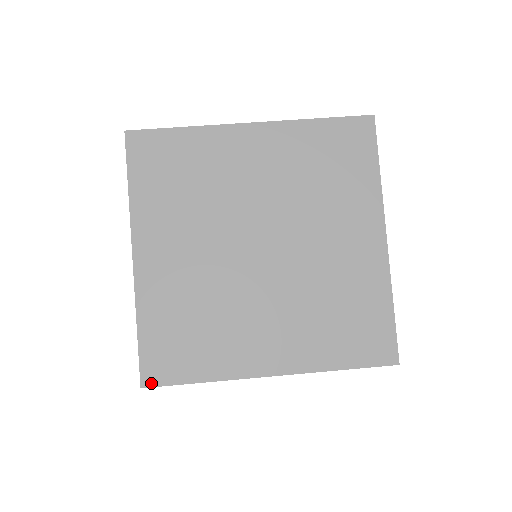
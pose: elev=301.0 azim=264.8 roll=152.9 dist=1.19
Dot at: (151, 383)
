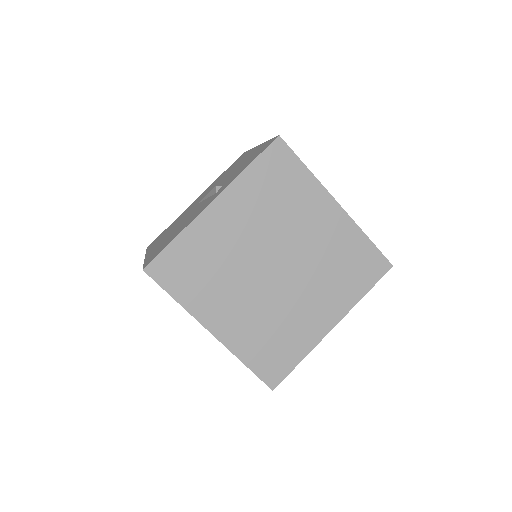
Dot at: (276, 384)
